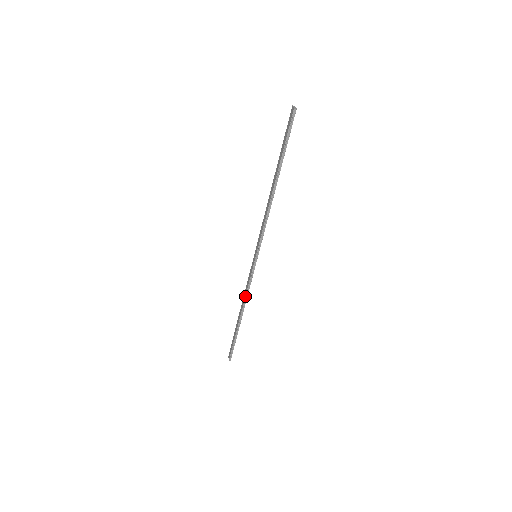
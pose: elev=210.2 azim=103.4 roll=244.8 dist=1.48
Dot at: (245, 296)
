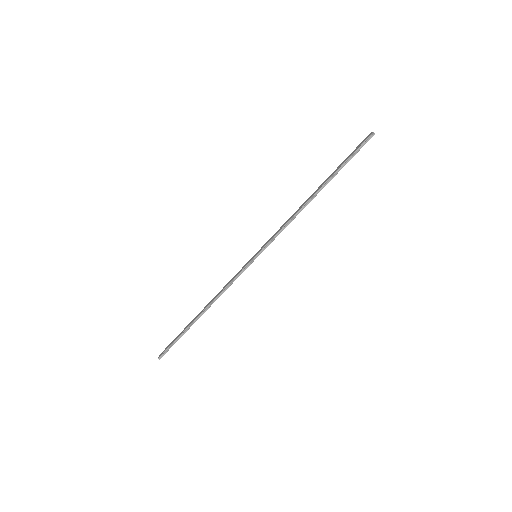
Dot at: (220, 292)
